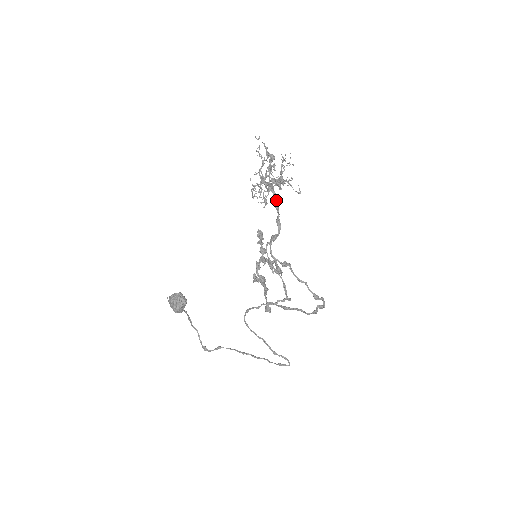
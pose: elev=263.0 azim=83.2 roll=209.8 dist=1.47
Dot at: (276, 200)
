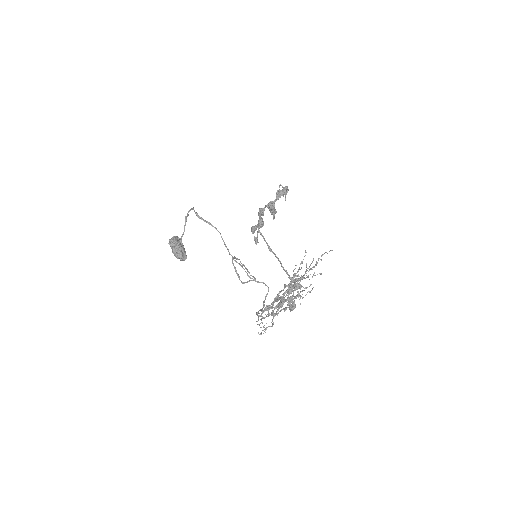
Dot at: occluded
